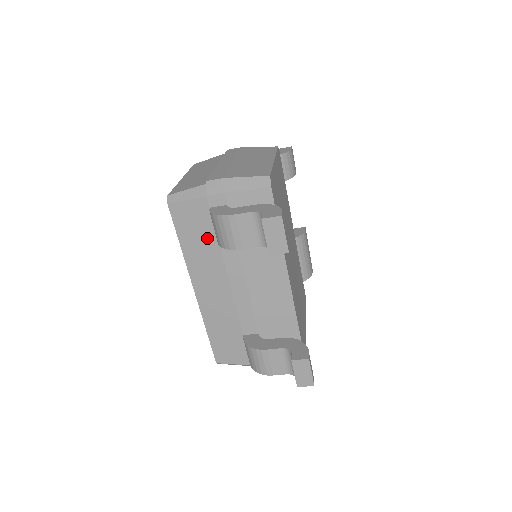
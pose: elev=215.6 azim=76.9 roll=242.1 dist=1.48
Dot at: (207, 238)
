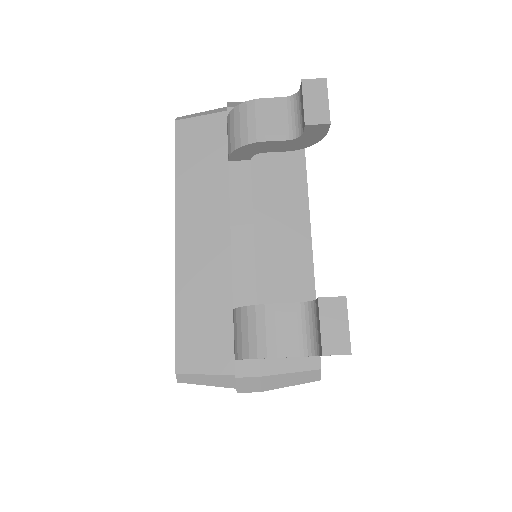
Dot at: (213, 162)
